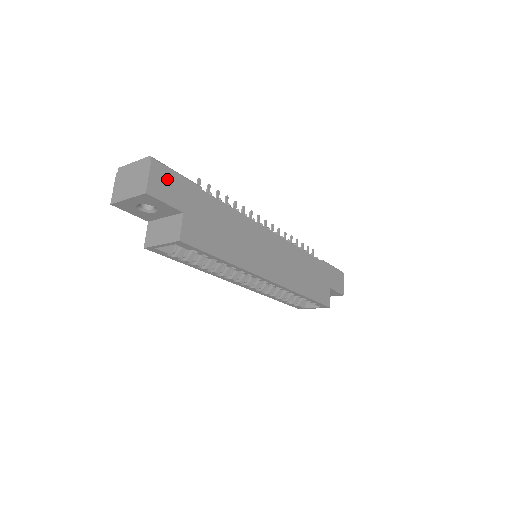
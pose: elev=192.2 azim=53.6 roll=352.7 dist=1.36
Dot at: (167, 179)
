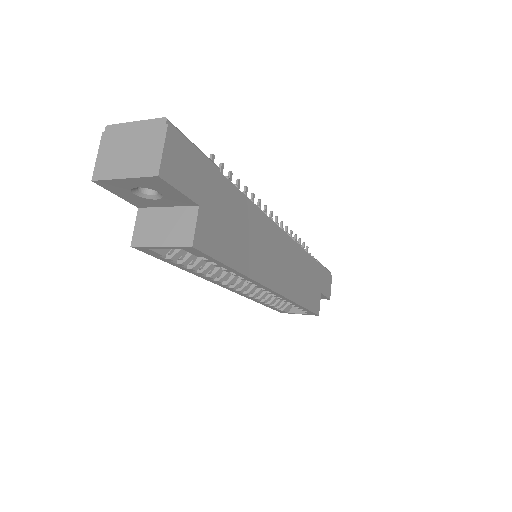
Dot at: (184, 155)
